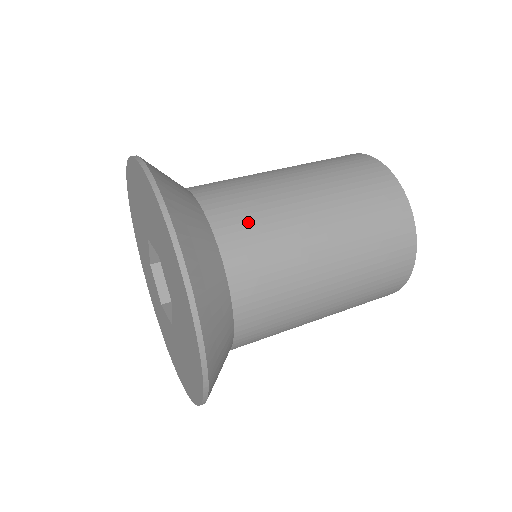
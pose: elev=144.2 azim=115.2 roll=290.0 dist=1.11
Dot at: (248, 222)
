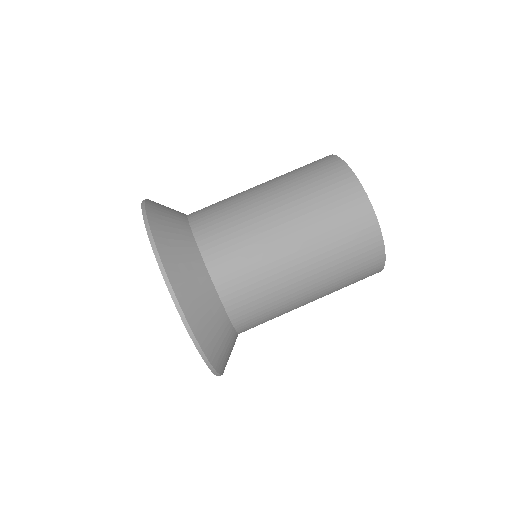
Dot at: (260, 318)
